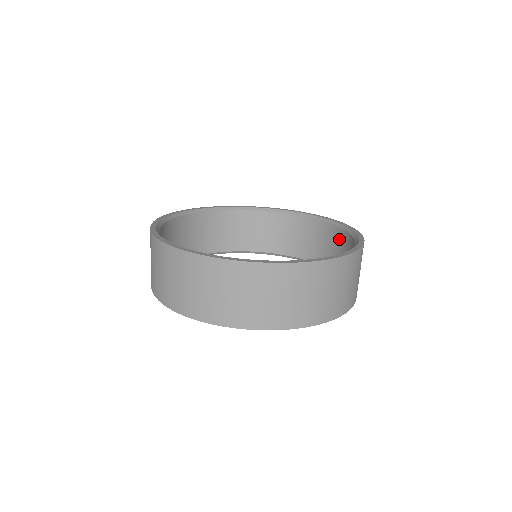
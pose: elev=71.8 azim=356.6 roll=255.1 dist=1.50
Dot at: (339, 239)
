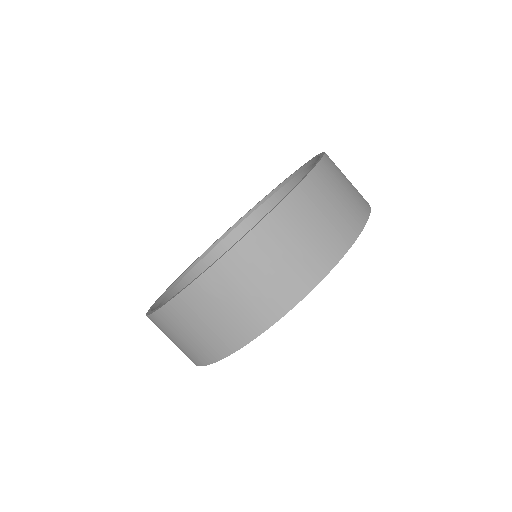
Dot at: occluded
